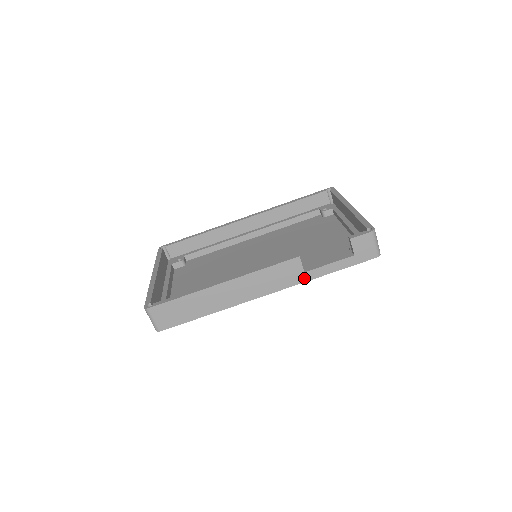
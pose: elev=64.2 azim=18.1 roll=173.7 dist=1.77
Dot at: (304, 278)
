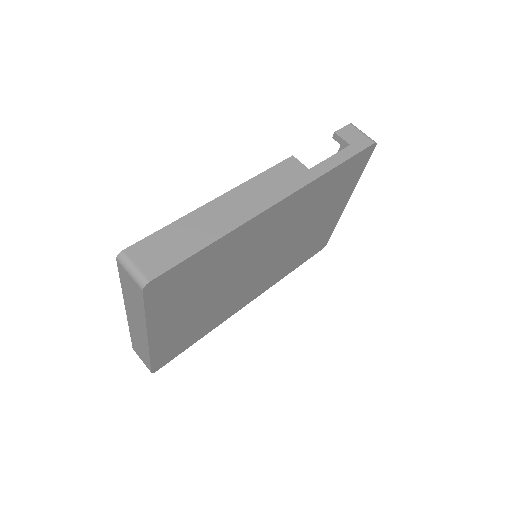
Dot at: (312, 175)
